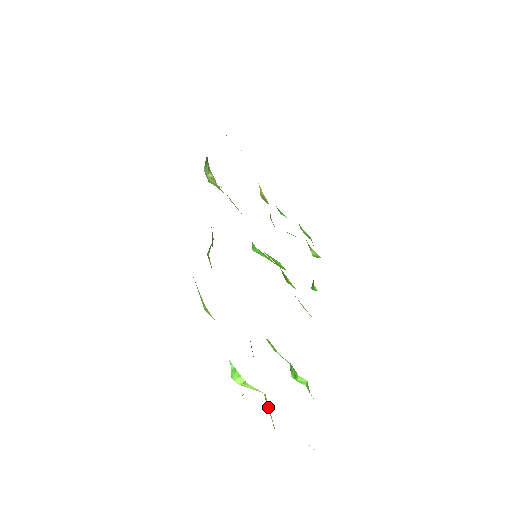
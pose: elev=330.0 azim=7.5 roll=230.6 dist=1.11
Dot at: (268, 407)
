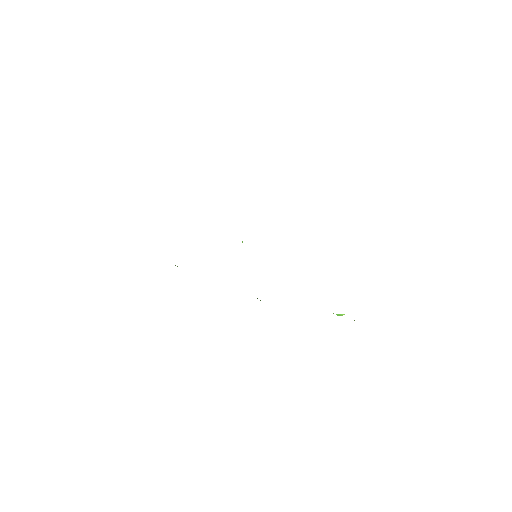
Dot at: occluded
